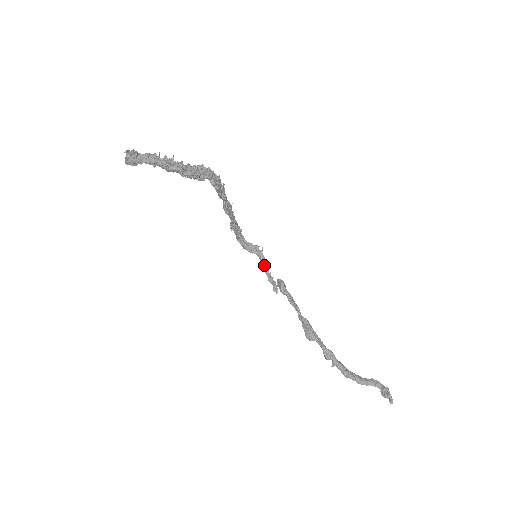
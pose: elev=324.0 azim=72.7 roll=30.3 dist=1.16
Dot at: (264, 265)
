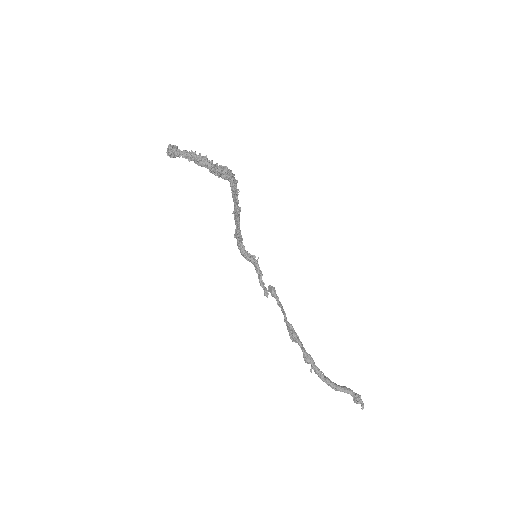
Dot at: (258, 272)
